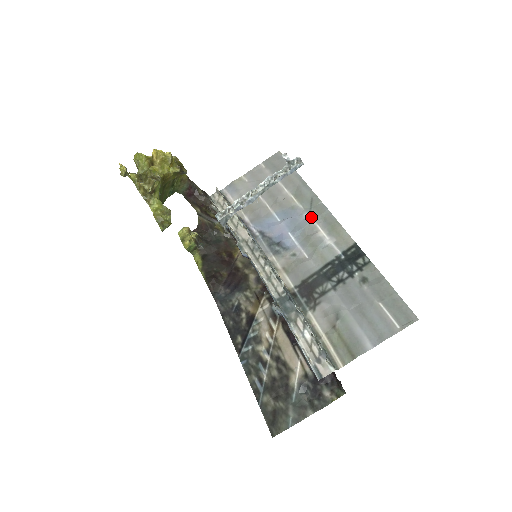
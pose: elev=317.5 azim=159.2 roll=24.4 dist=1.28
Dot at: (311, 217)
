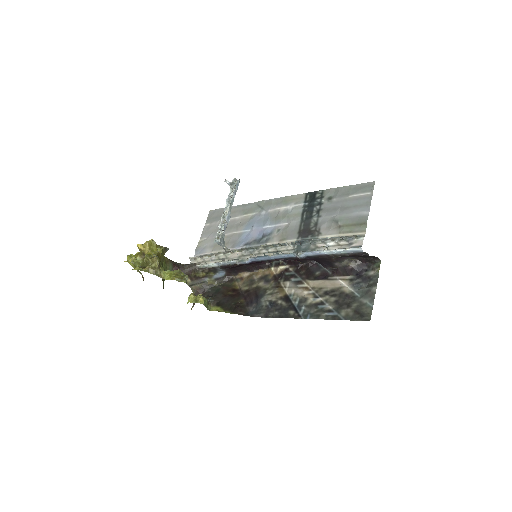
Dot at: (267, 210)
